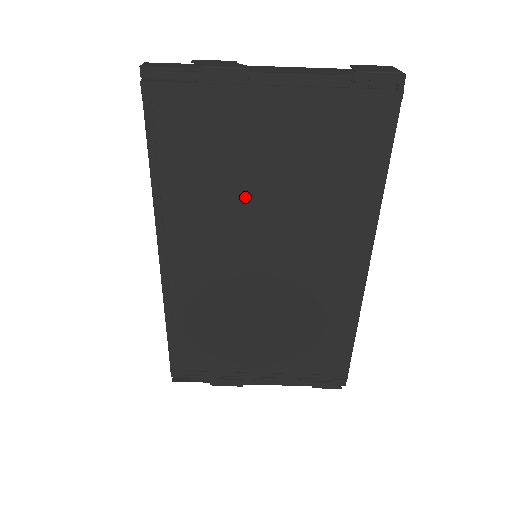
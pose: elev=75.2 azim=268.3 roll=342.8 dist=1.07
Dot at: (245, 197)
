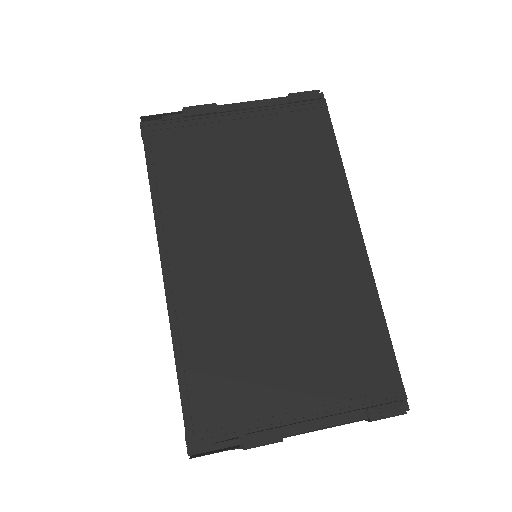
Dot at: (233, 194)
